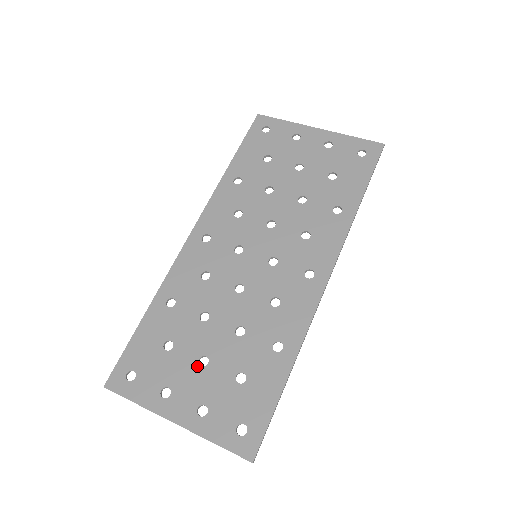
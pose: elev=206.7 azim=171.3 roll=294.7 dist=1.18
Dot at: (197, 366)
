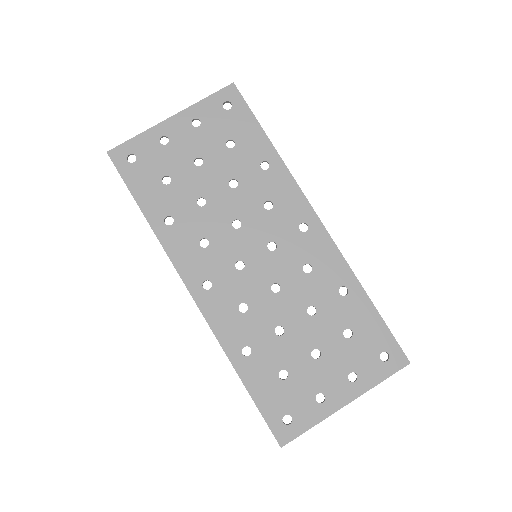
Dot at: (316, 361)
